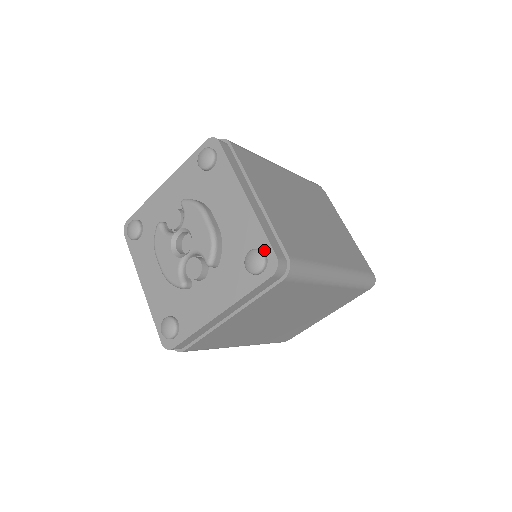
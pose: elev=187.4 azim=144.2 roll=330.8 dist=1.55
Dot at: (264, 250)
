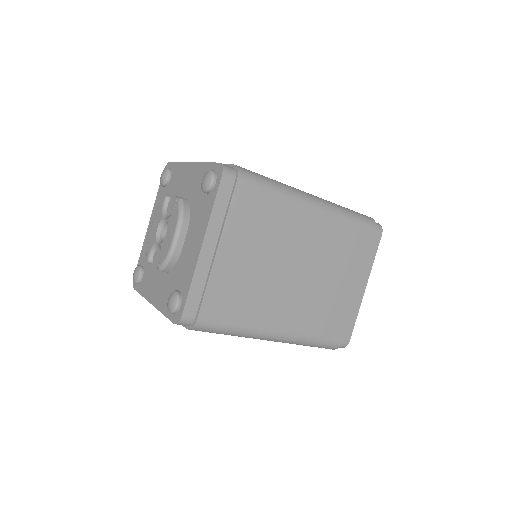
Dot at: (182, 301)
